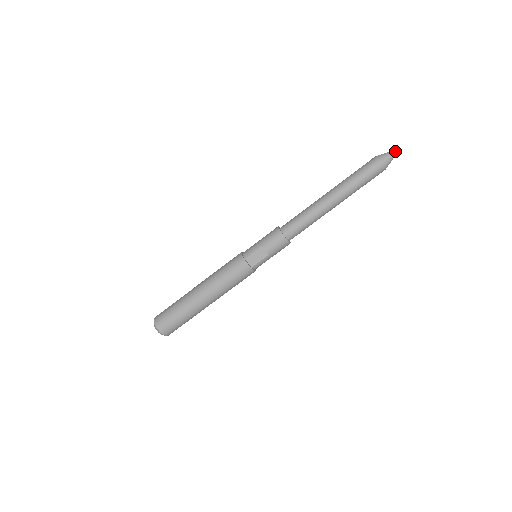
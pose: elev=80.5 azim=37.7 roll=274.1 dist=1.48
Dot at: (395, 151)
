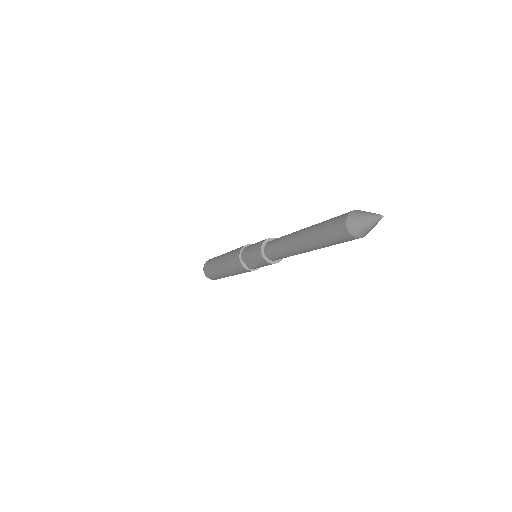
Dot at: (373, 219)
